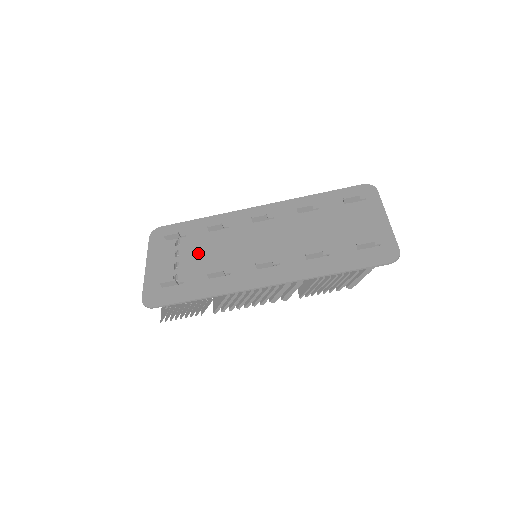
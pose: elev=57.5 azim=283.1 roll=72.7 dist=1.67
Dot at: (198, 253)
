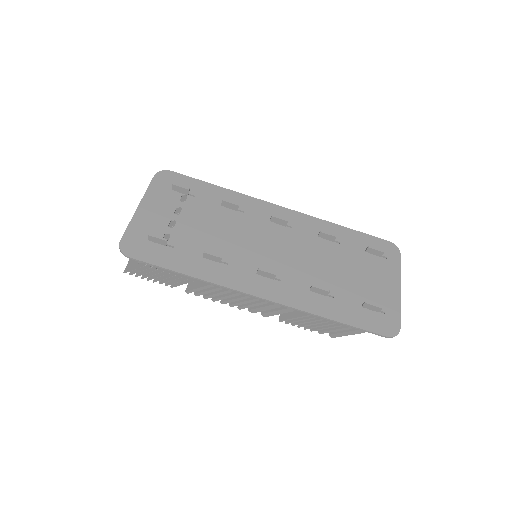
Dot at: (201, 223)
